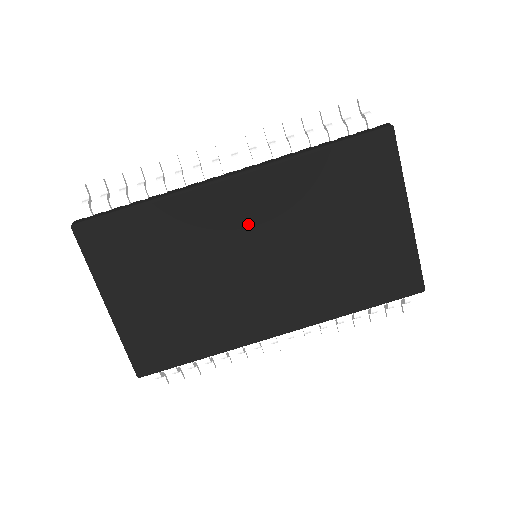
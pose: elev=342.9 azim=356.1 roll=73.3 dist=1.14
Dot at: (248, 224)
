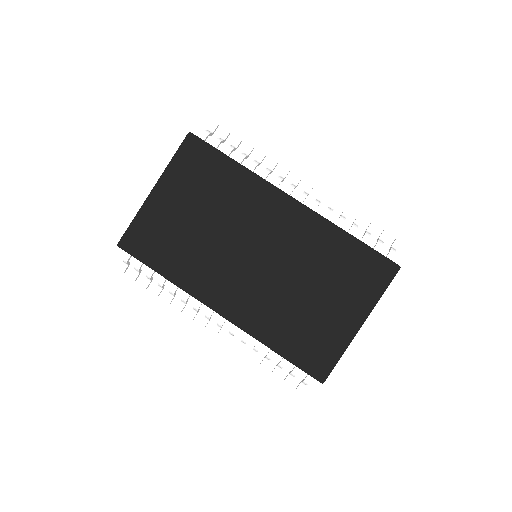
Dot at: (273, 231)
